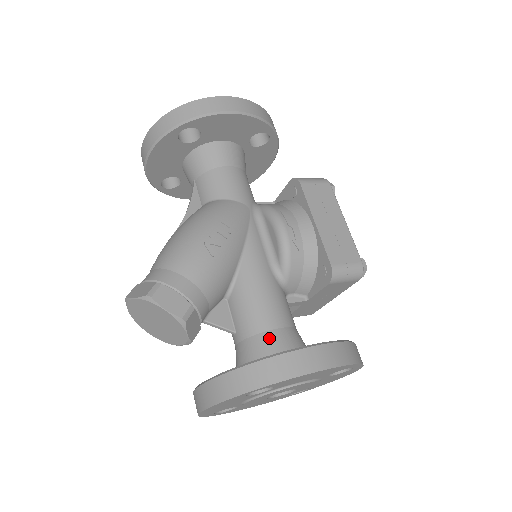
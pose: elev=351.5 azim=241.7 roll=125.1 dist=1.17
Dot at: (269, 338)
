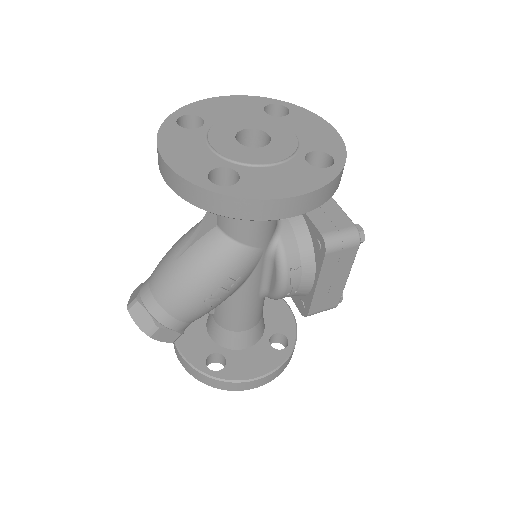
Dot at: (236, 336)
